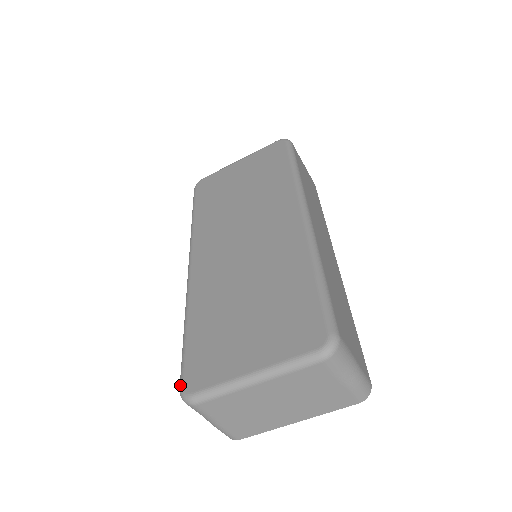
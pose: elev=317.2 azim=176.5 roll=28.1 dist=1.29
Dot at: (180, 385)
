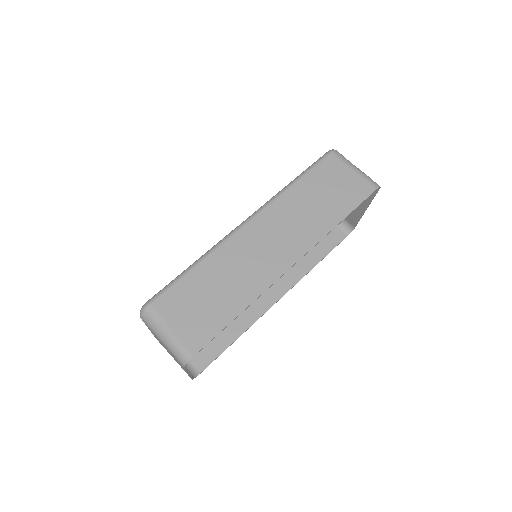
Dot at: occluded
